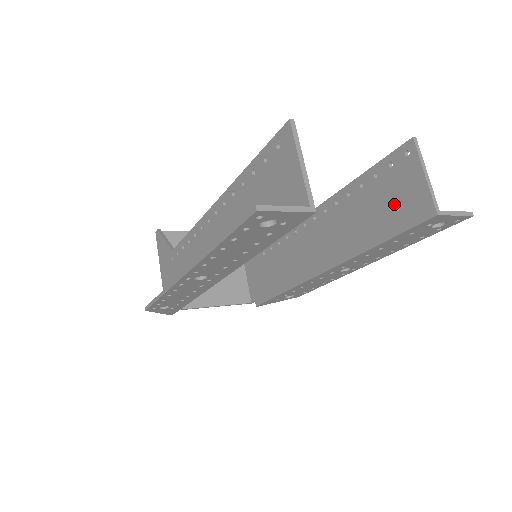
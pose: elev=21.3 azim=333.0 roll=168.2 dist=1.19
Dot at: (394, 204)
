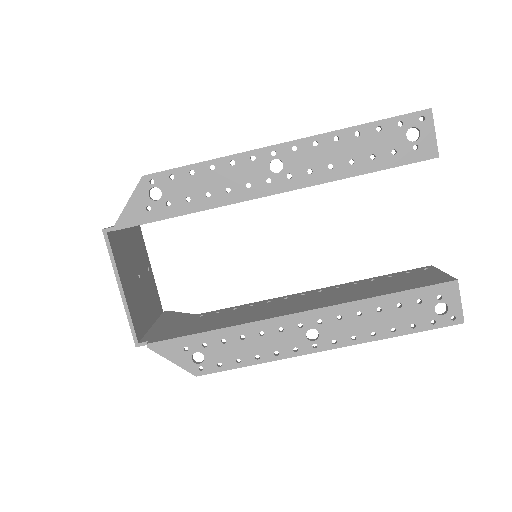
Dot at: (410, 281)
